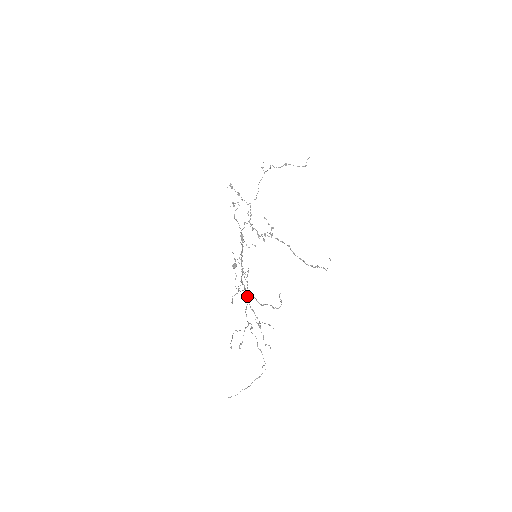
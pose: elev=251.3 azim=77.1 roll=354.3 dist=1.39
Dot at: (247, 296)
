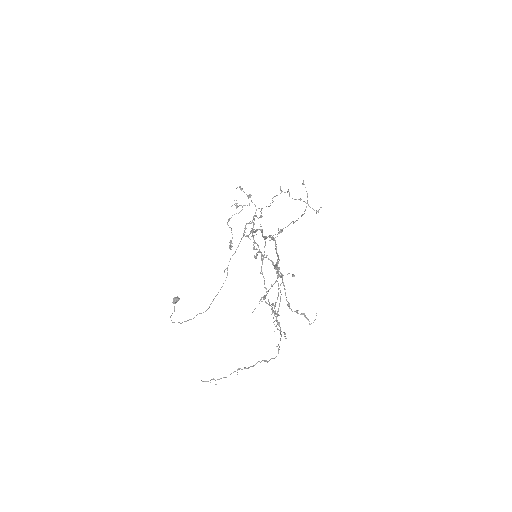
Dot at: (277, 254)
